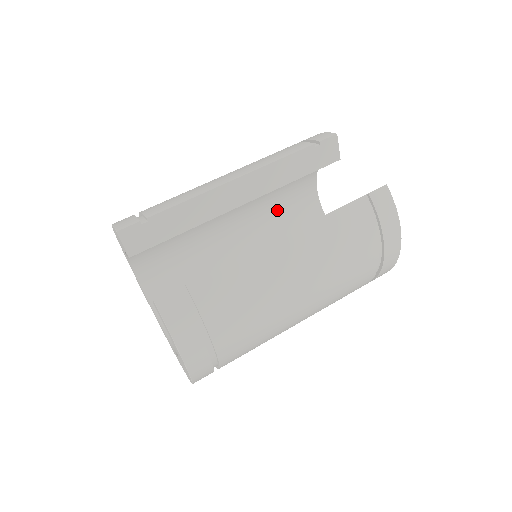
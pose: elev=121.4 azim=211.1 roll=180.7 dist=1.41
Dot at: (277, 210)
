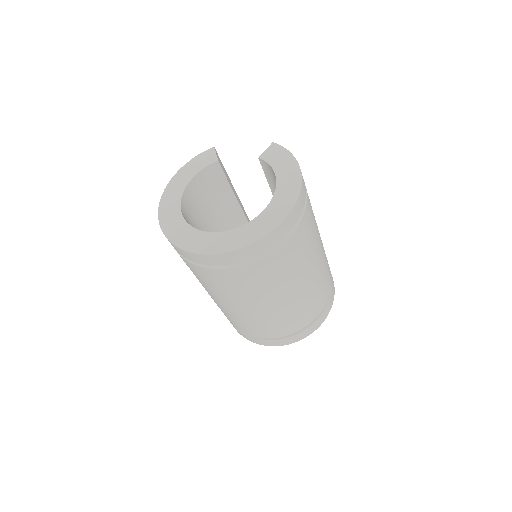
Dot at: occluded
